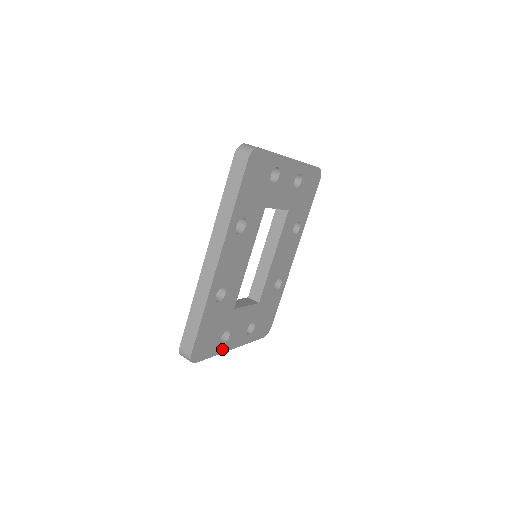
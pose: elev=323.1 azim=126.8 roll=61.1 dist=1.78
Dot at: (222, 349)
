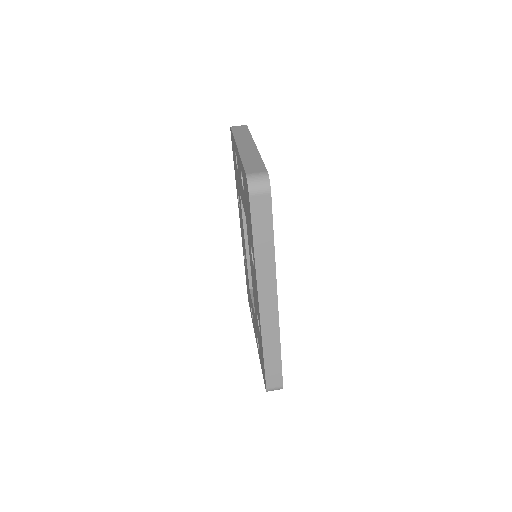
Dot at: occluded
